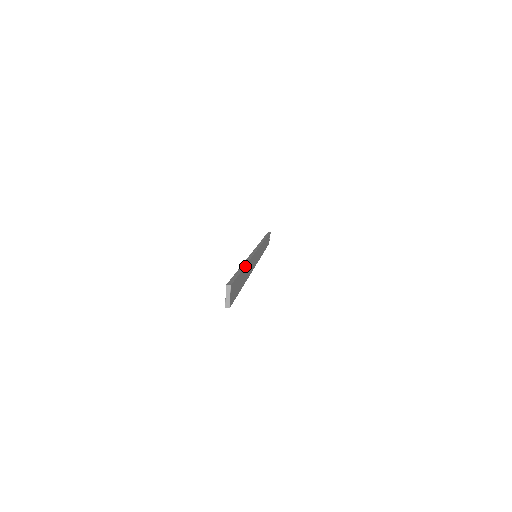
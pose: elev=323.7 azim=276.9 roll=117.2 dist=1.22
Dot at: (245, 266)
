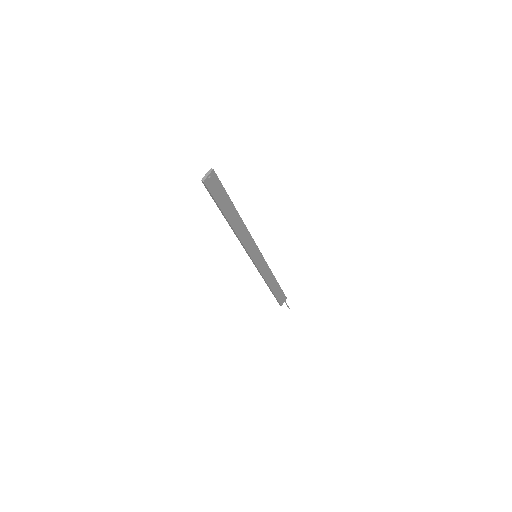
Dot at: (237, 211)
